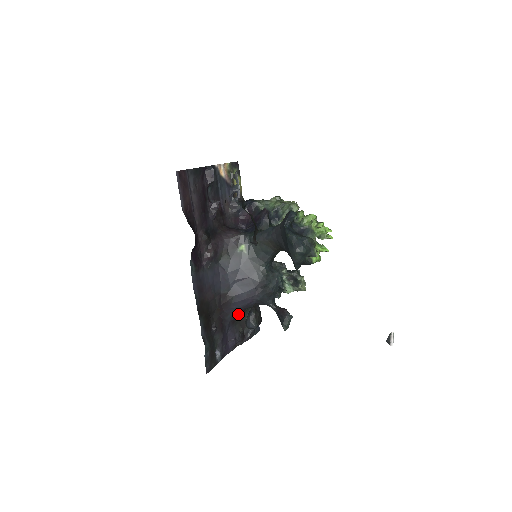
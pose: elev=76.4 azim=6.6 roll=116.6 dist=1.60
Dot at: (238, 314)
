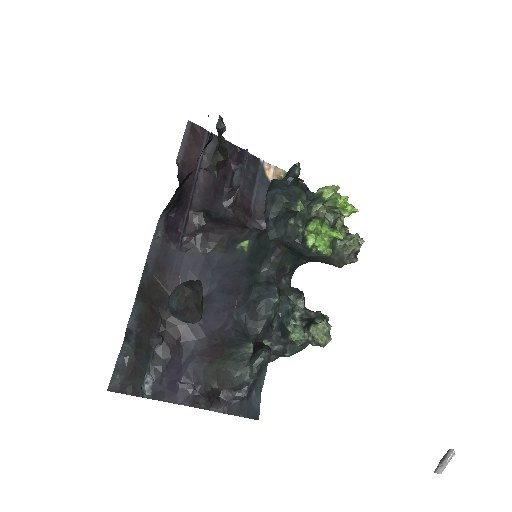
Dot at: (211, 346)
